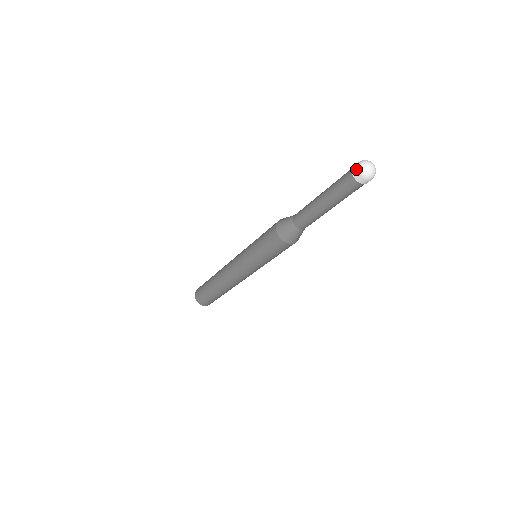
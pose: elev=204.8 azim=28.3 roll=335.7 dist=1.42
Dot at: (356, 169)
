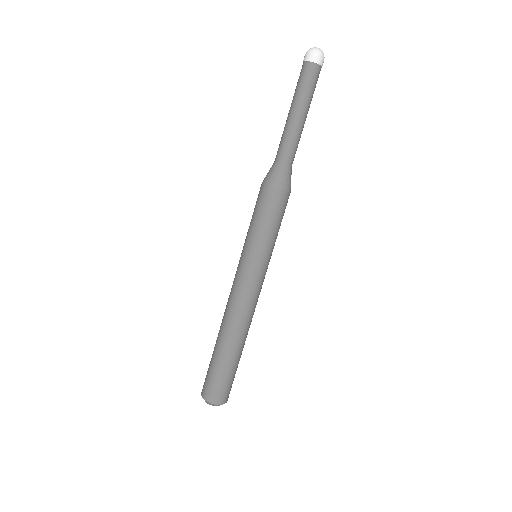
Dot at: (308, 54)
